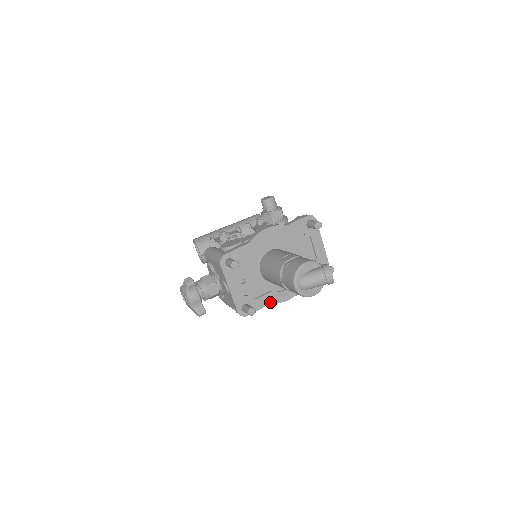
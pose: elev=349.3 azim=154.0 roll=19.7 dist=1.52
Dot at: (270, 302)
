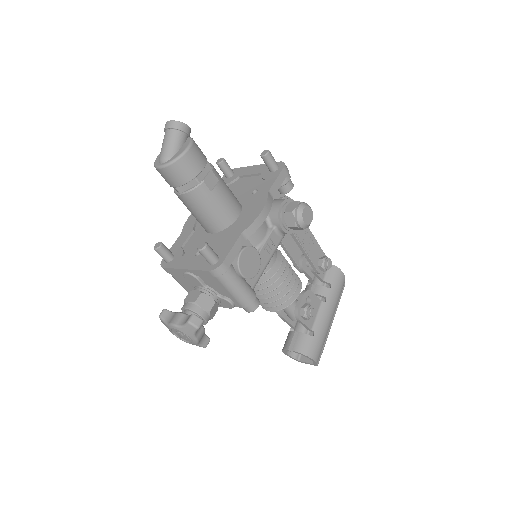
Dot at: (240, 233)
